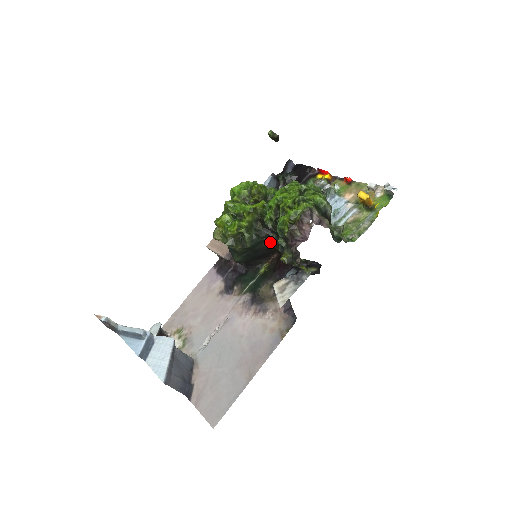
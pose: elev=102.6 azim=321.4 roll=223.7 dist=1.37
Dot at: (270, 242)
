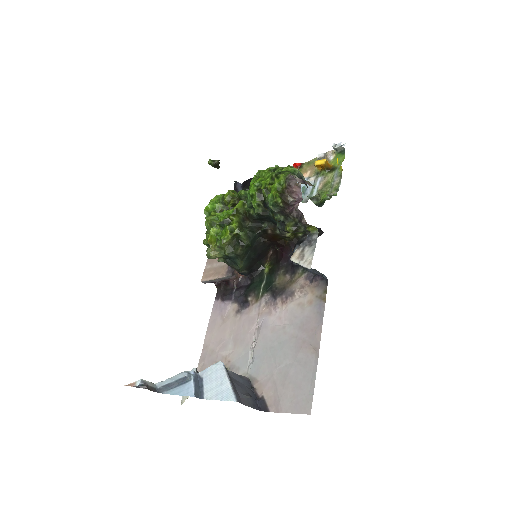
Dot at: (265, 231)
